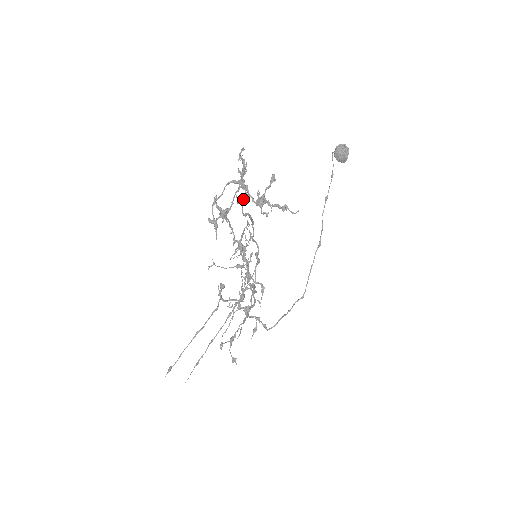
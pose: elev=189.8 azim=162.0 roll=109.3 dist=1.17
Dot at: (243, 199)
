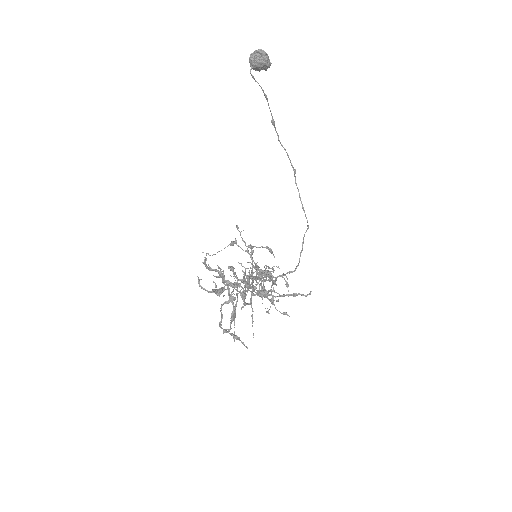
Dot at: (243, 300)
